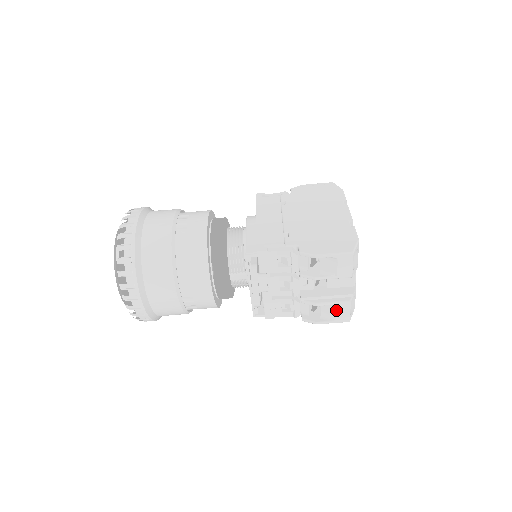
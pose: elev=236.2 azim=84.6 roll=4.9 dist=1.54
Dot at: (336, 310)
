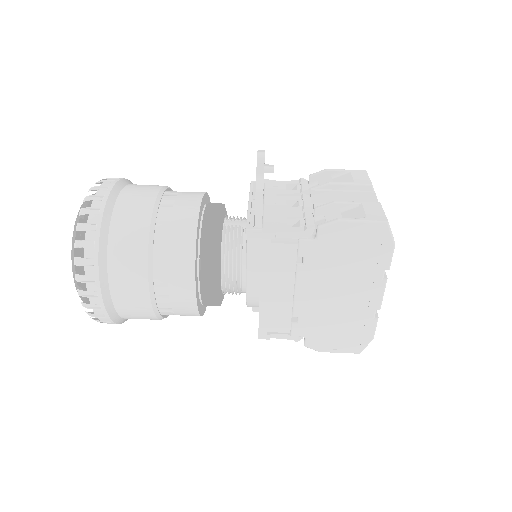
Dot at: (363, 208)
